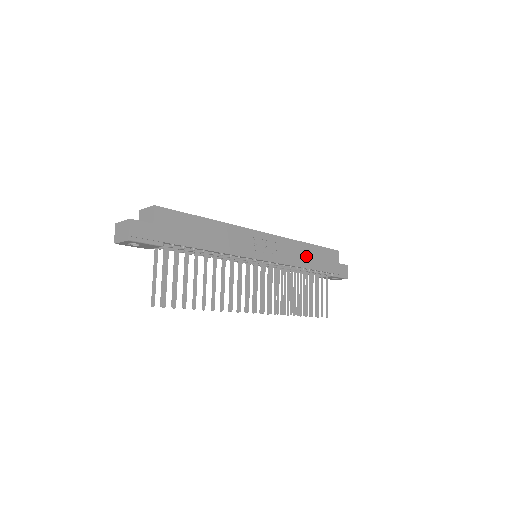
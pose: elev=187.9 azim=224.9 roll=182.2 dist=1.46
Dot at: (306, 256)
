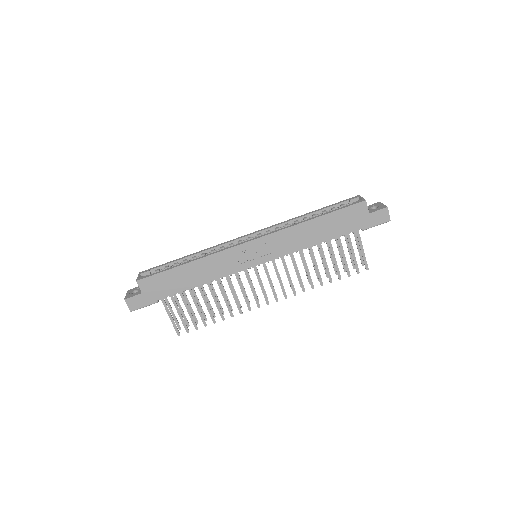
Dot at: (314, 232)
